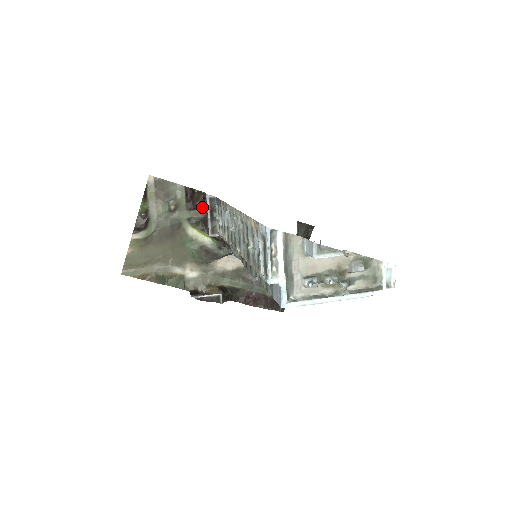
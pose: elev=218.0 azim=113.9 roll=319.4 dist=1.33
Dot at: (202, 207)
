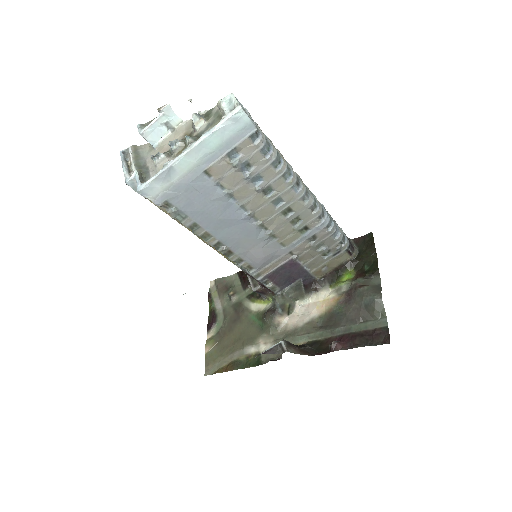
Dot at: occluded
